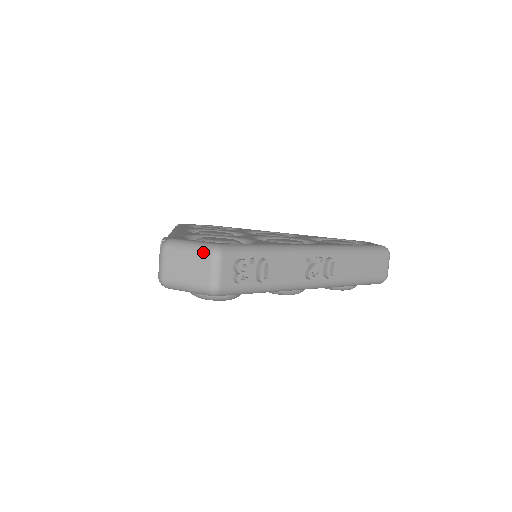
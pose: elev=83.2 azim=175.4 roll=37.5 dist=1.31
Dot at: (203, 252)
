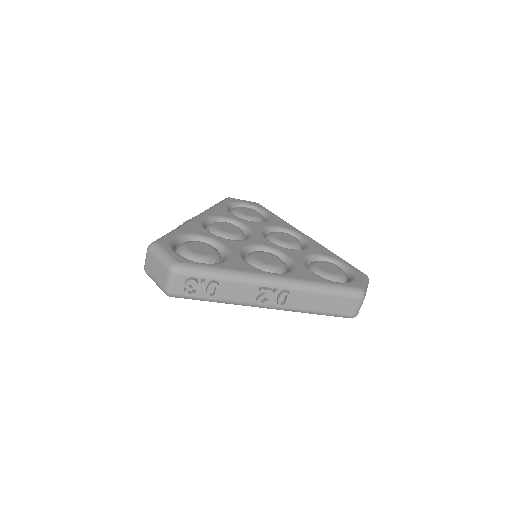
Dot at: (165, 265)
